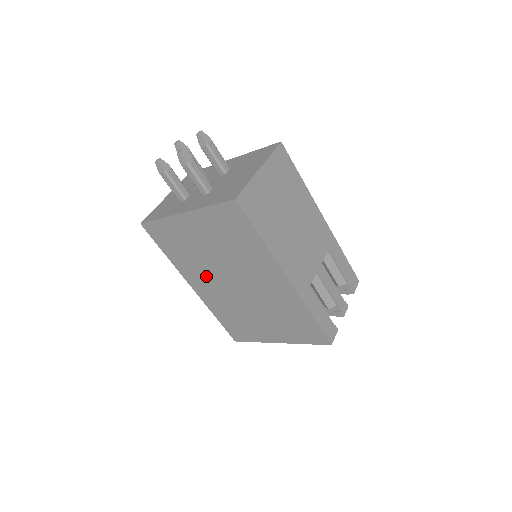
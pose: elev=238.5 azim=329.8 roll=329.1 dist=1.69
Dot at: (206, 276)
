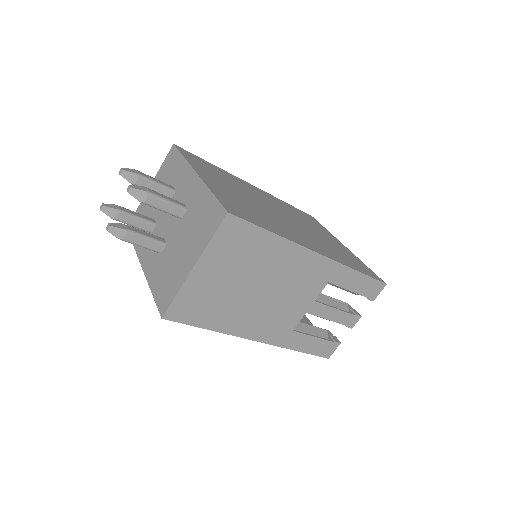
Dot at: occluded
